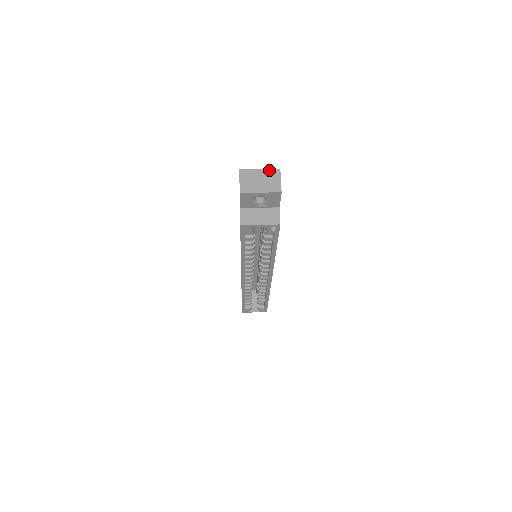
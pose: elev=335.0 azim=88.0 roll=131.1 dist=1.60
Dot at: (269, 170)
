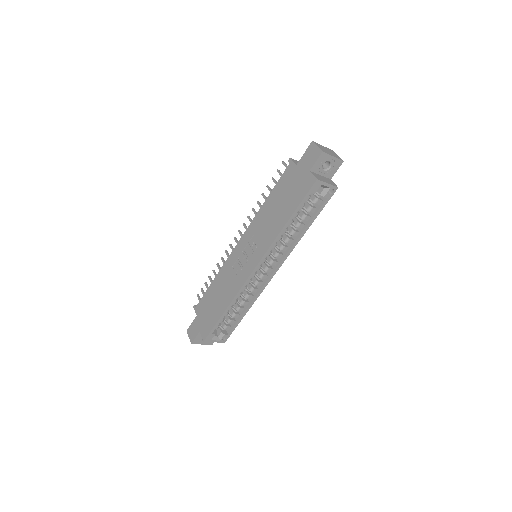
Dot at: (328, 148)
